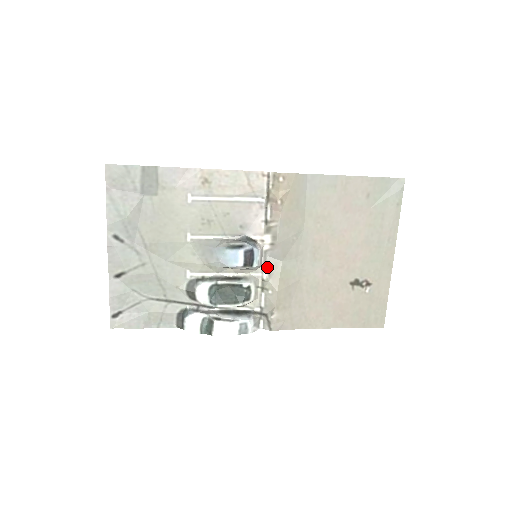
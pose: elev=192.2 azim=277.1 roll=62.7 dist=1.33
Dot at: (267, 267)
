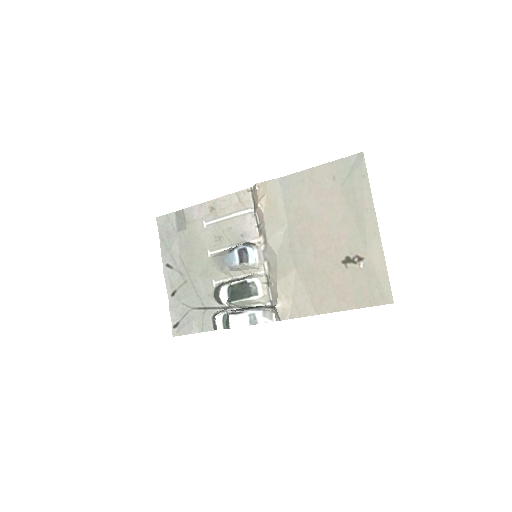
Dot at: (267, 264)
